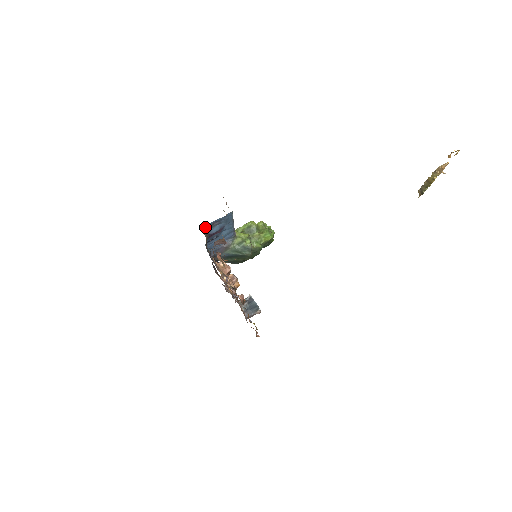
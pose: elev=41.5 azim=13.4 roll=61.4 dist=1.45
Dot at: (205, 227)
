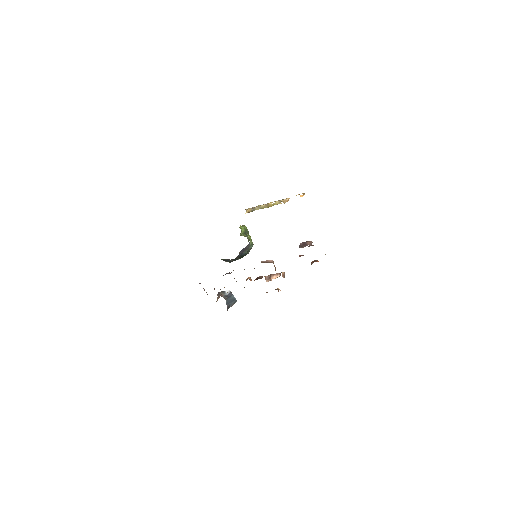
Dot at: occluded
